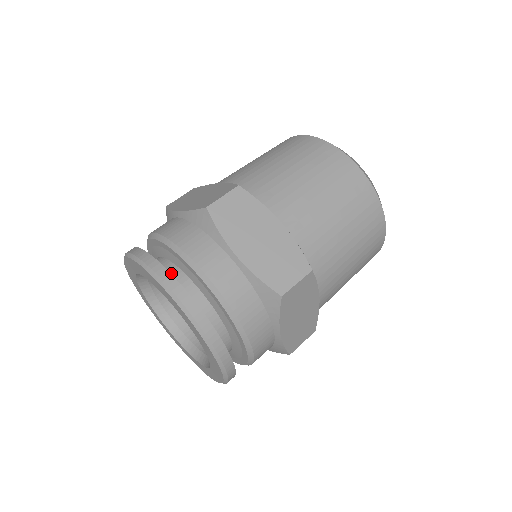
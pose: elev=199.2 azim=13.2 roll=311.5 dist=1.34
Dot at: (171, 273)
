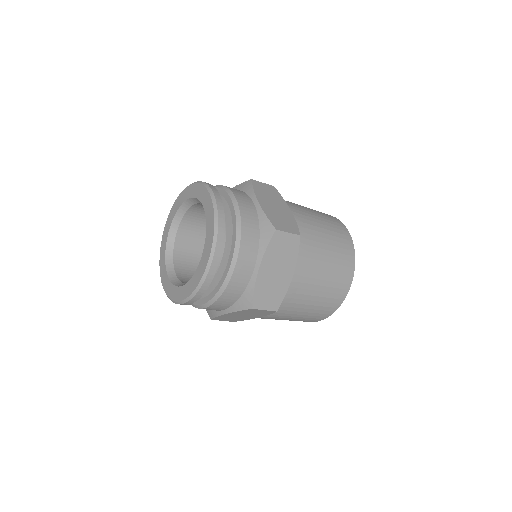
Dot at: occluded
